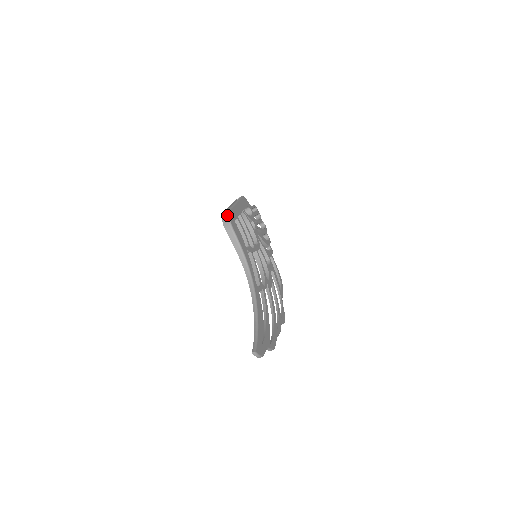
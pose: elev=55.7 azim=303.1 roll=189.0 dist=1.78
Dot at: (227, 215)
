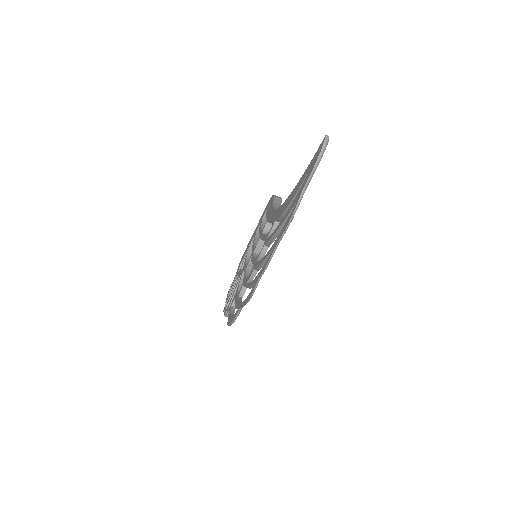
Dot at: occluded
